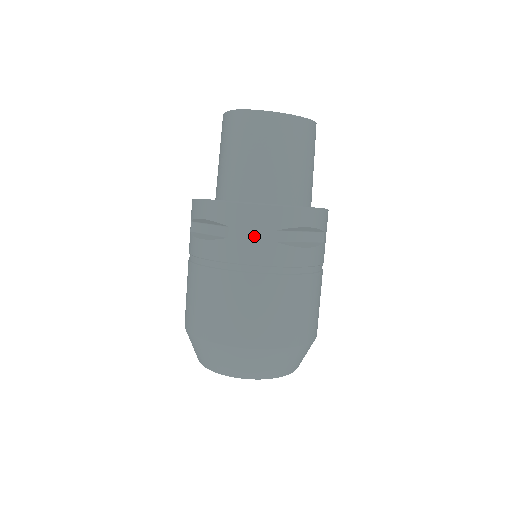
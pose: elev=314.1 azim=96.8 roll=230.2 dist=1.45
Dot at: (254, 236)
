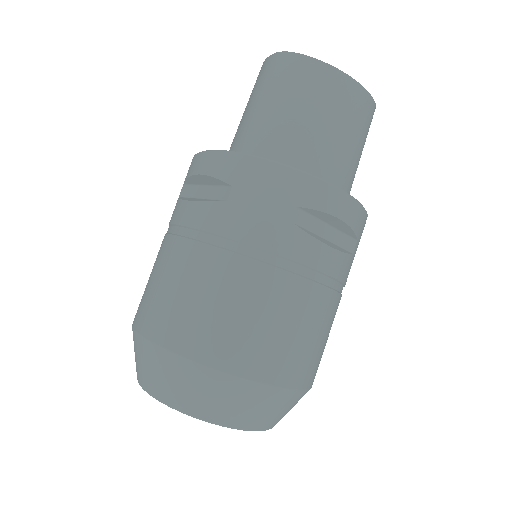
Dot at: (264, 206)
